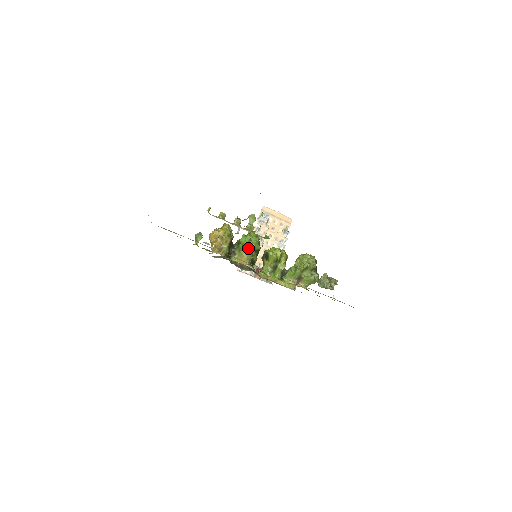
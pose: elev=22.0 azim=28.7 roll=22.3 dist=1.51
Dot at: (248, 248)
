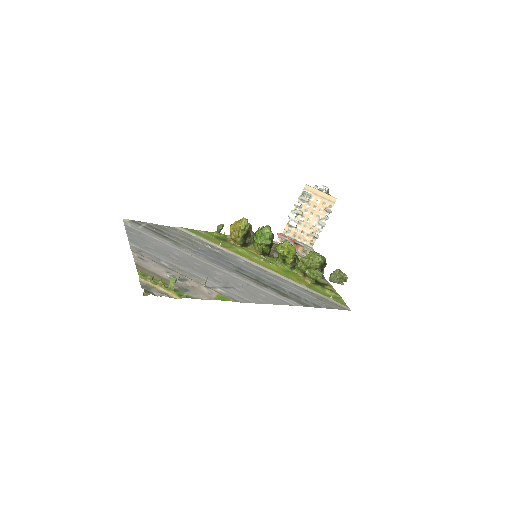
Dot at: (258, 243)
